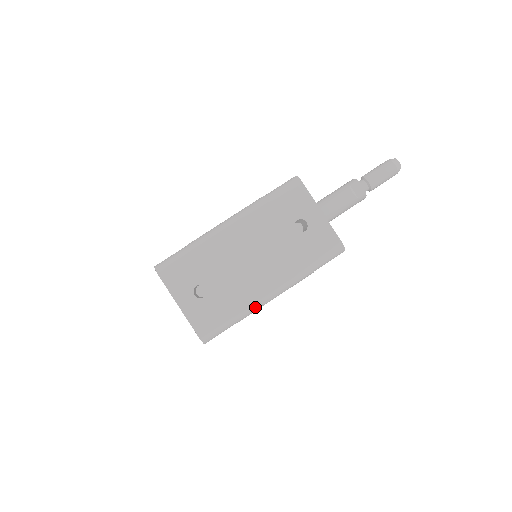
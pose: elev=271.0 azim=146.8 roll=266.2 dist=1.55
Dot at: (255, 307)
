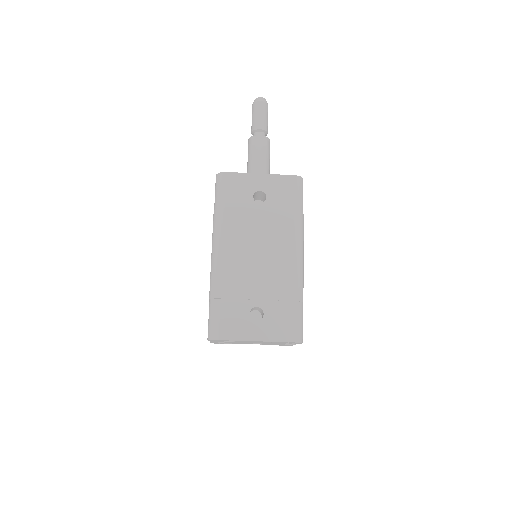
Dot at: (300, 279)
